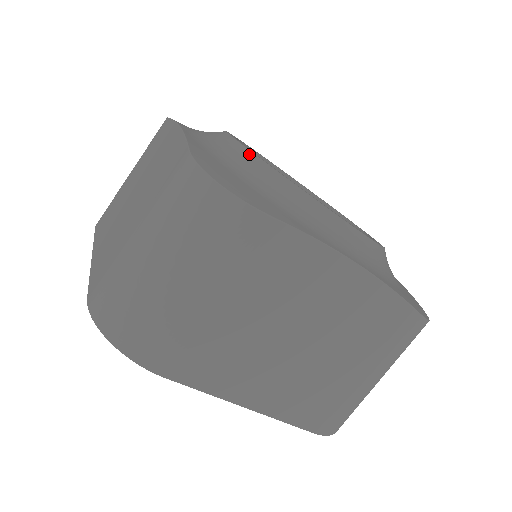
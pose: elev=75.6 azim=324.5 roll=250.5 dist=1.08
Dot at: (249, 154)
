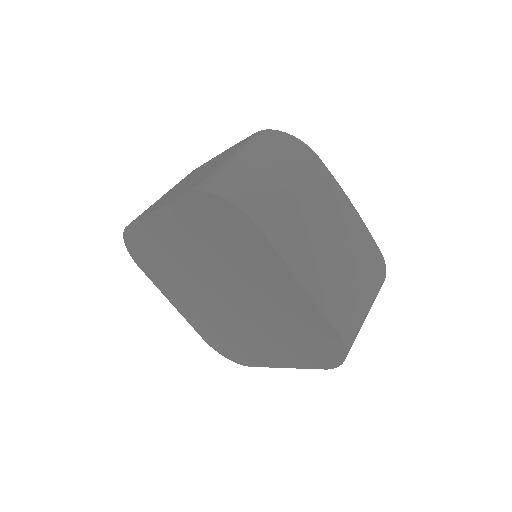
Dot at: occluded
